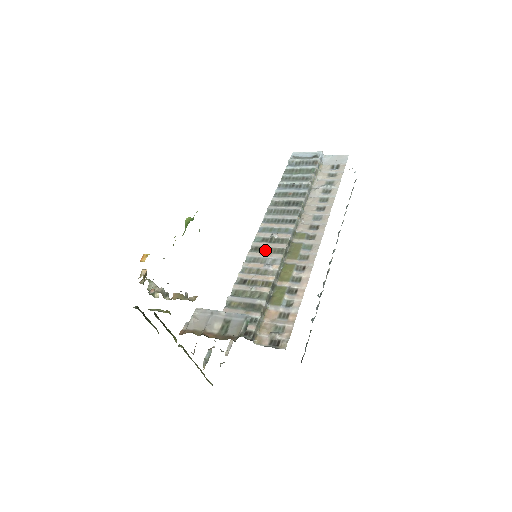
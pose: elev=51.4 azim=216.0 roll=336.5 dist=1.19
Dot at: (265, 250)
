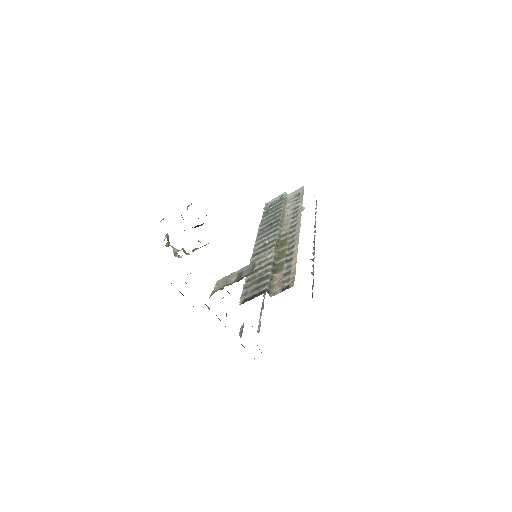
Dot at: (262, 252)
